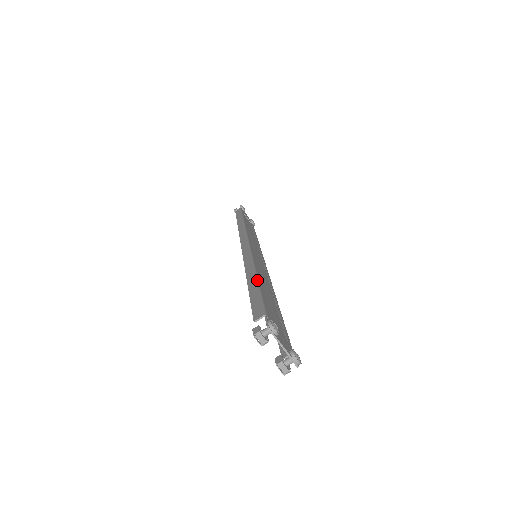
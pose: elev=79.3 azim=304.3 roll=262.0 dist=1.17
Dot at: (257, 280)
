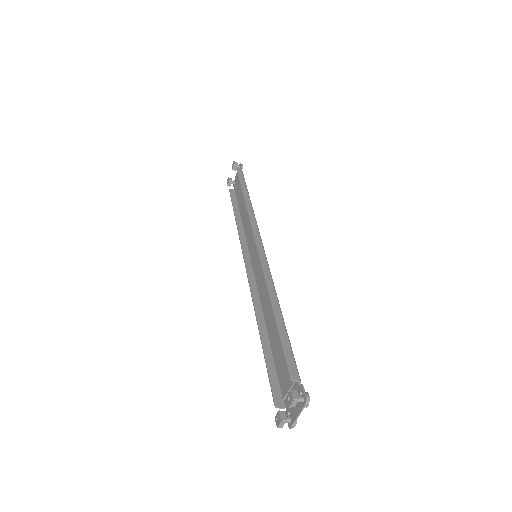
Dot at: occluded
